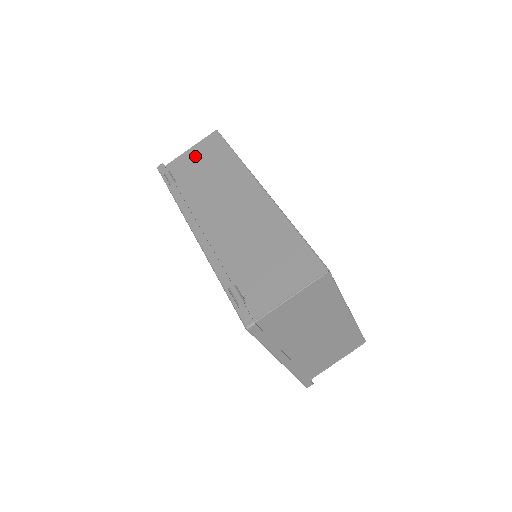
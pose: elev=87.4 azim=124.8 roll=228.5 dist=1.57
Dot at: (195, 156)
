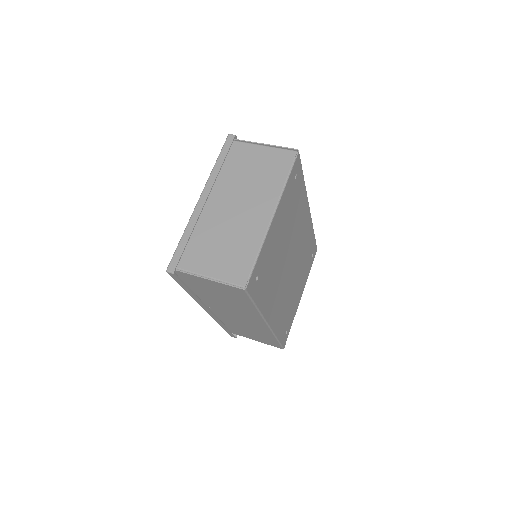
Dot at: occluded
